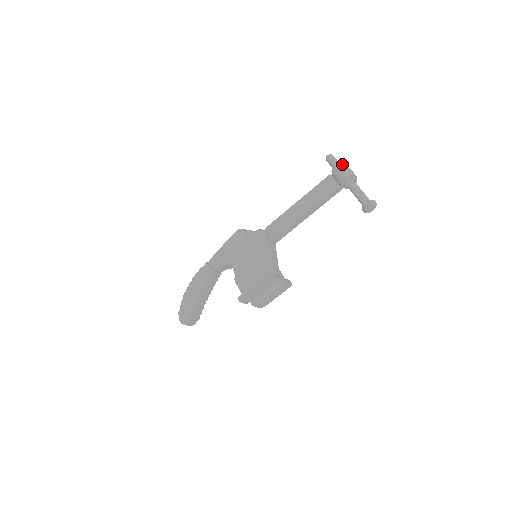
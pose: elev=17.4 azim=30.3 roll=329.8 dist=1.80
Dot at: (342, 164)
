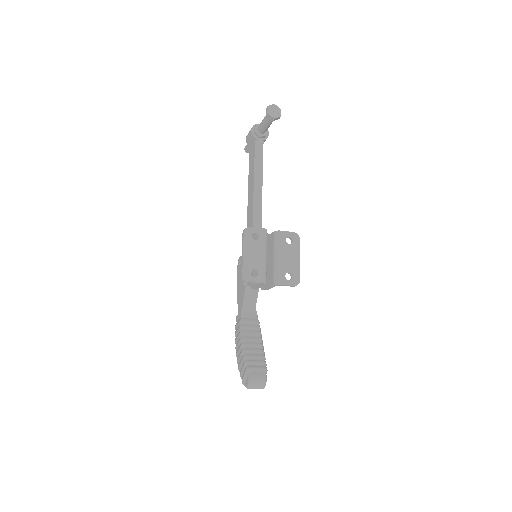
Dot at: occluded
